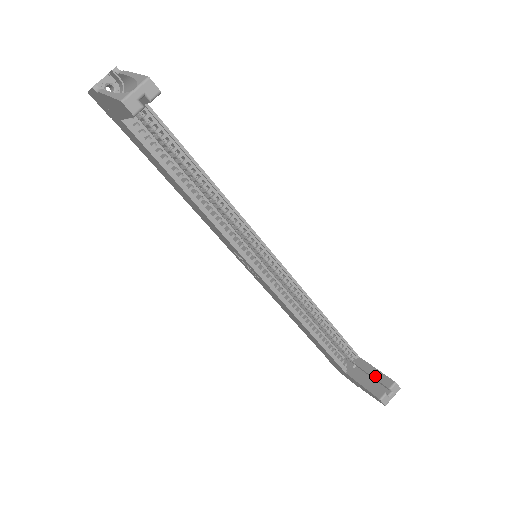
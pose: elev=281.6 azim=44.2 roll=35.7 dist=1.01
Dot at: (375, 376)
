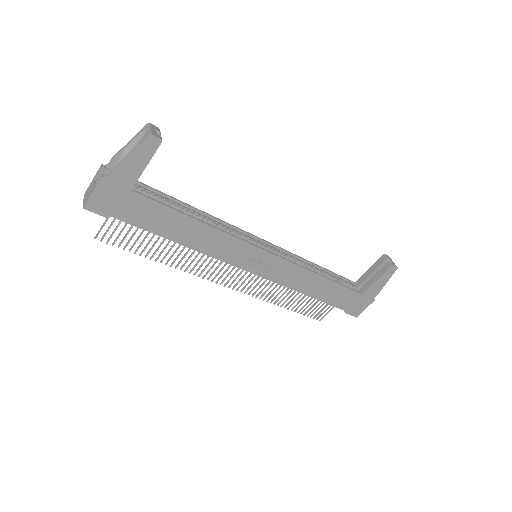
Dot at: (374, 269)
